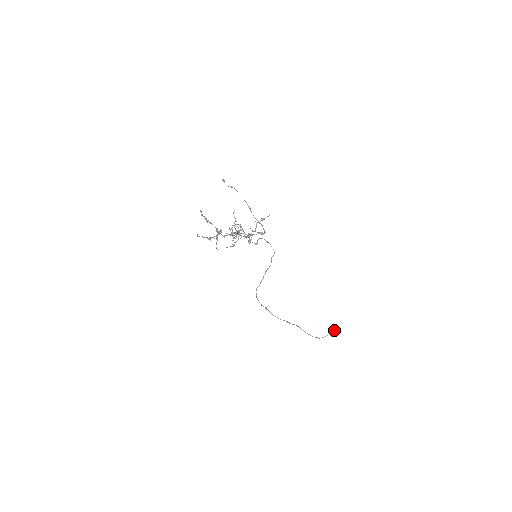
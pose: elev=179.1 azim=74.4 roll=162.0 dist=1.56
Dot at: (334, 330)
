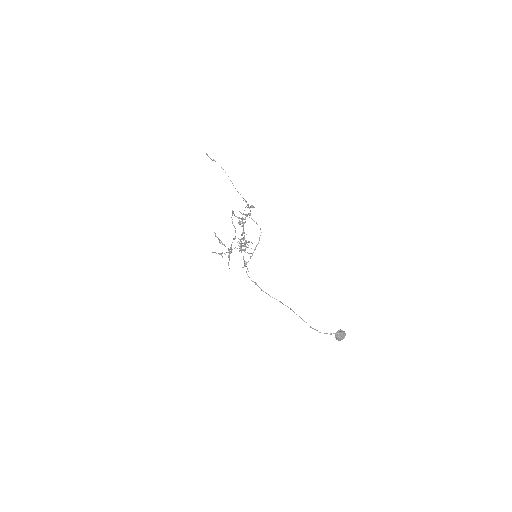
Dot at: (338, 330)
